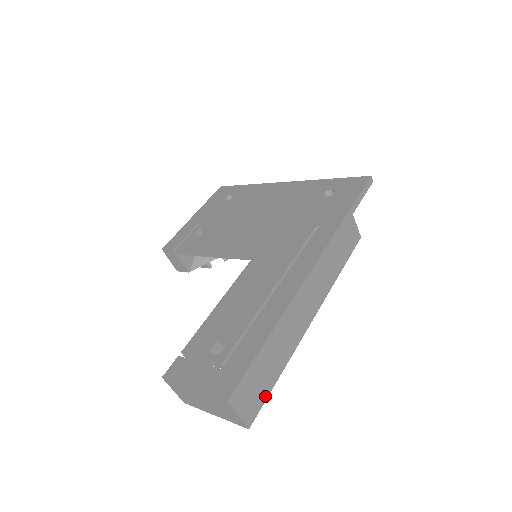
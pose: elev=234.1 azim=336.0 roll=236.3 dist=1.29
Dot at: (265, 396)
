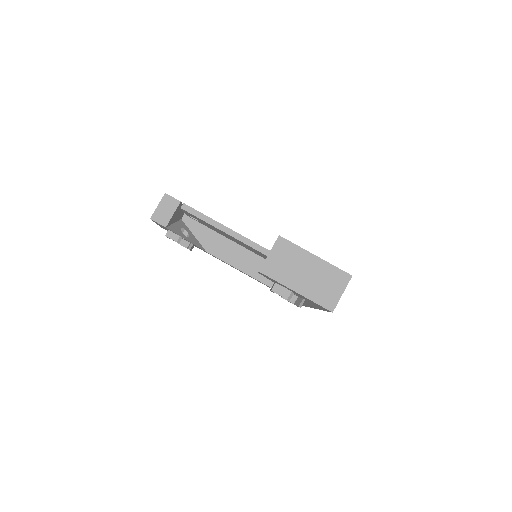
Dot at: occluded
